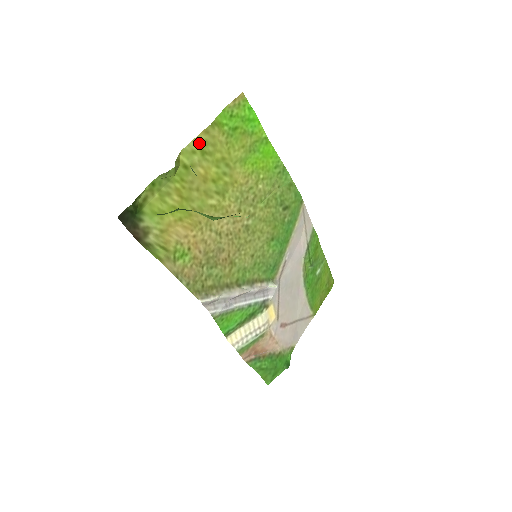
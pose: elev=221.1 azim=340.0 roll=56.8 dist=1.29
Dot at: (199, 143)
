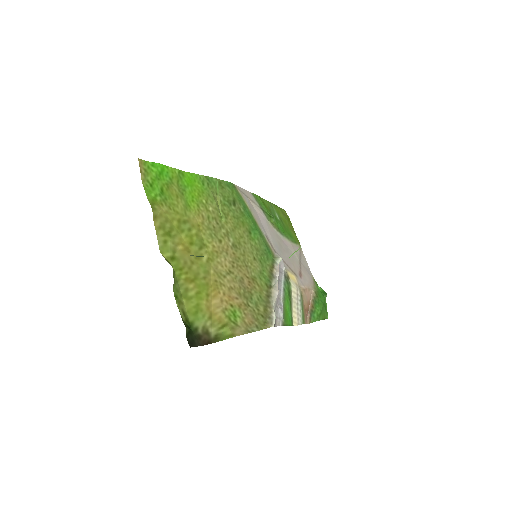
Dot at: (160, 231)
